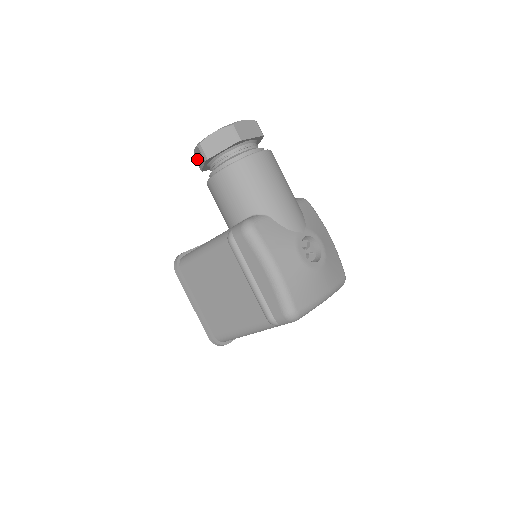
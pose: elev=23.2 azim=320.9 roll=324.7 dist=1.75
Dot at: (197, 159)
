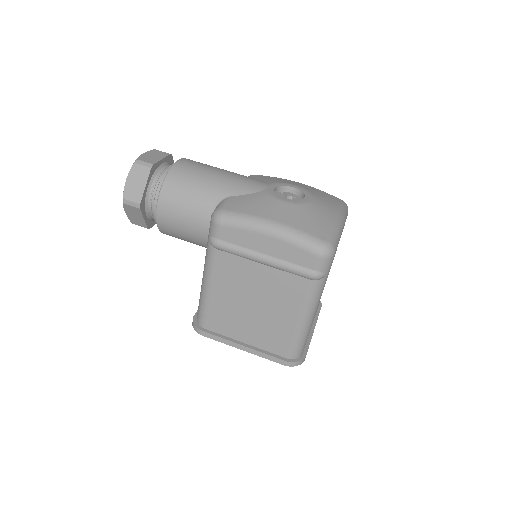
Dot at: (135, 220)
